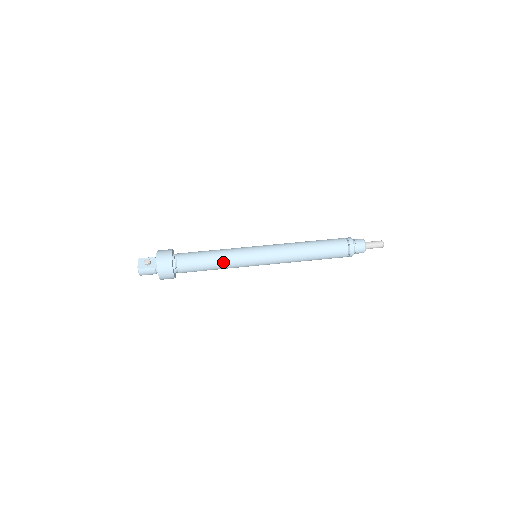
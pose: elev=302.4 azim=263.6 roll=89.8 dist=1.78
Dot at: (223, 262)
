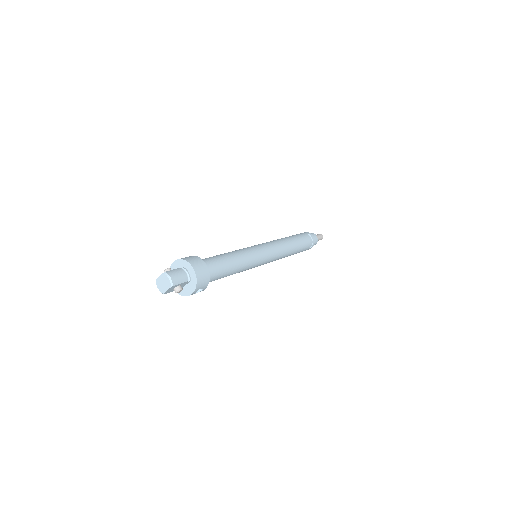
Dot at: (235, 252)
